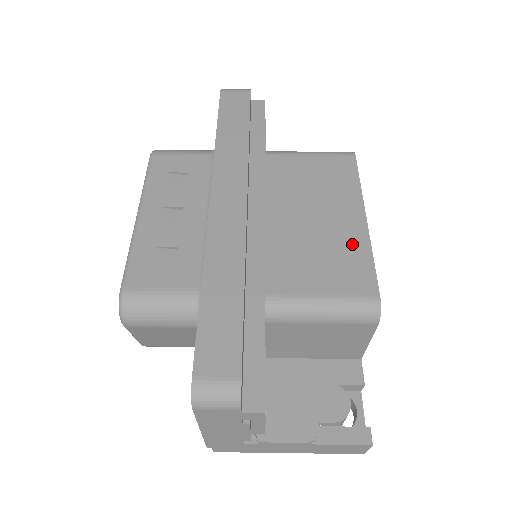
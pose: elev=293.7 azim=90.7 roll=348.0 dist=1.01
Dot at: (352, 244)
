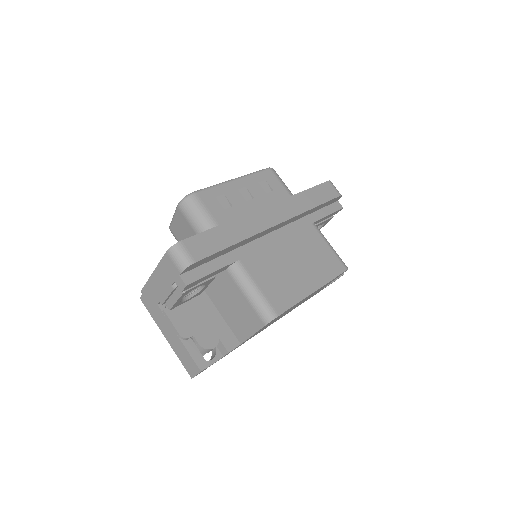
Dot at: (296, 290)
